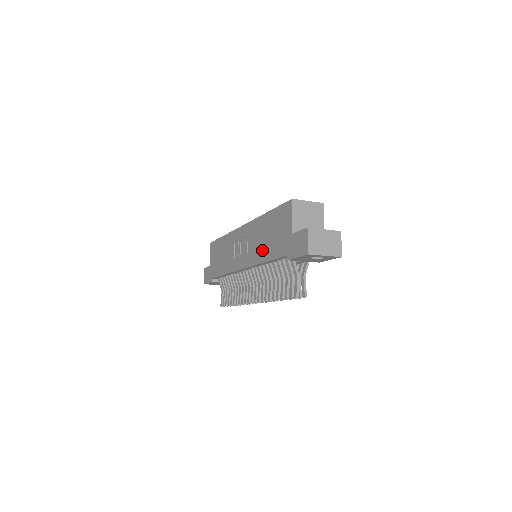
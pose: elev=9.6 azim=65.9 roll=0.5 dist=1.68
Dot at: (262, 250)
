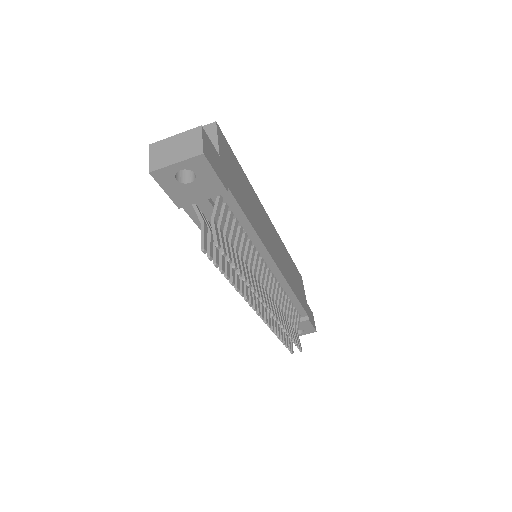
Dot at: occluded
